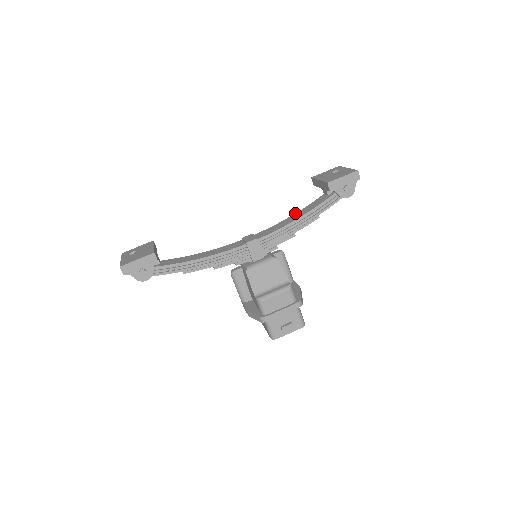
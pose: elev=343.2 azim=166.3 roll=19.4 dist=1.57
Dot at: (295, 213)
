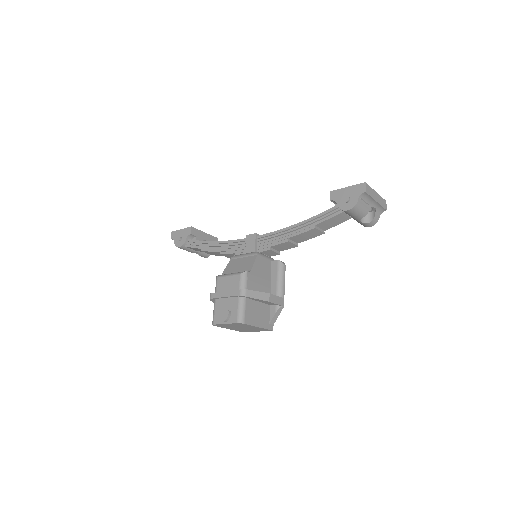
Dot at: occluded
